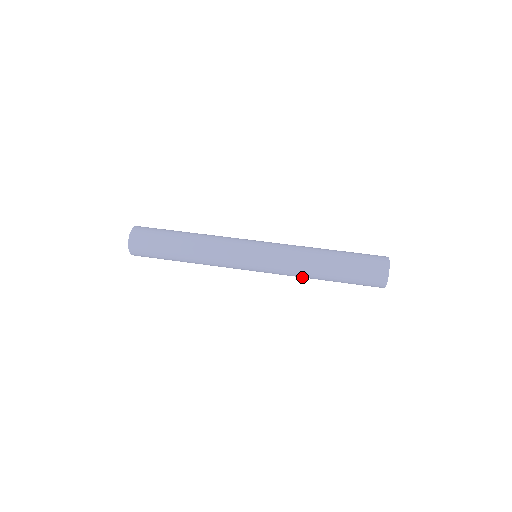
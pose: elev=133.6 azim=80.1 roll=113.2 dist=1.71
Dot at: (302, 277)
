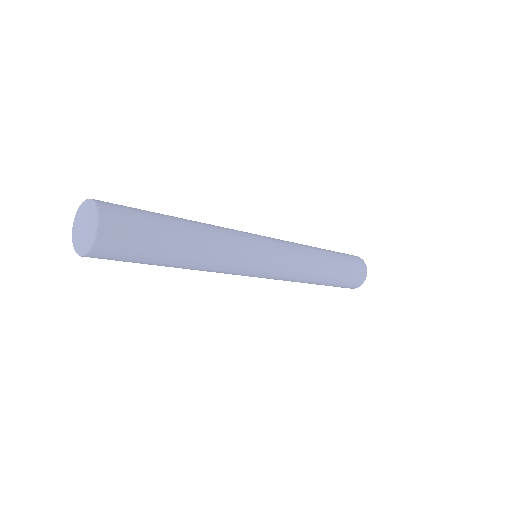
Dot at: (312, 257)
